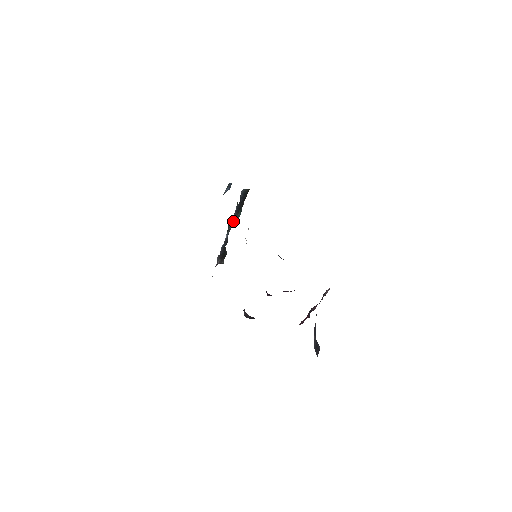
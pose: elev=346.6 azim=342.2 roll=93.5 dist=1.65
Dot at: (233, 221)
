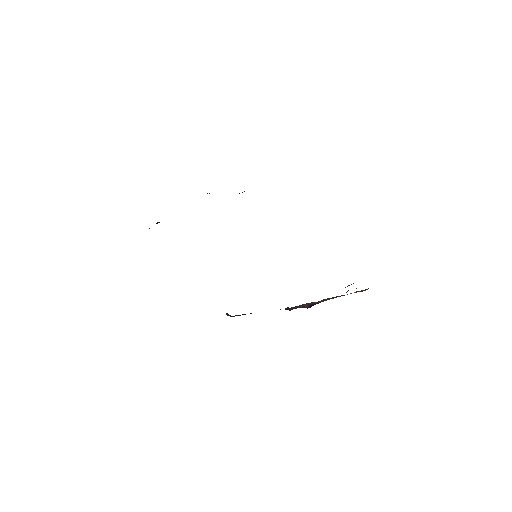
Dot at: occluded
